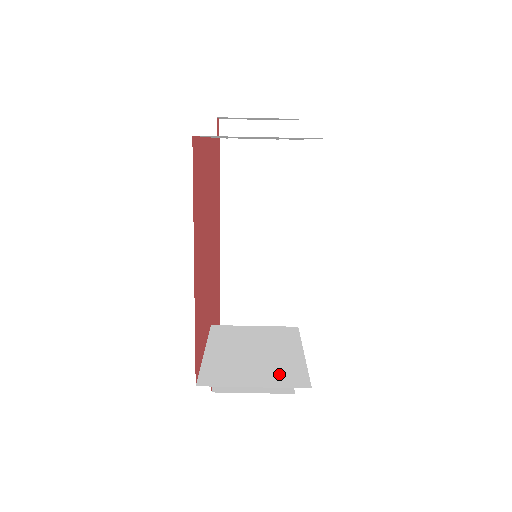
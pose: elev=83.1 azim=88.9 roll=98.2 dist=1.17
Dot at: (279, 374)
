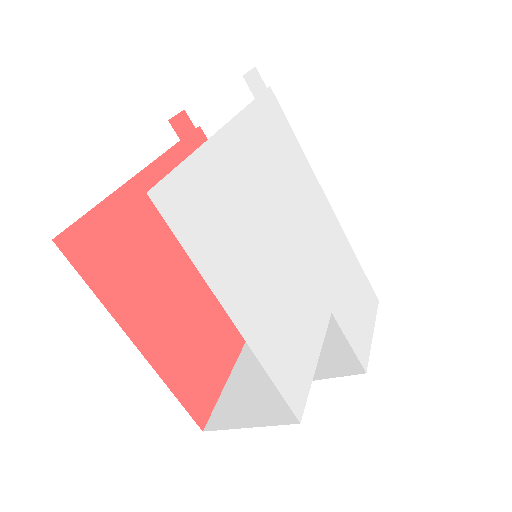
Dot at: (278, 403)
